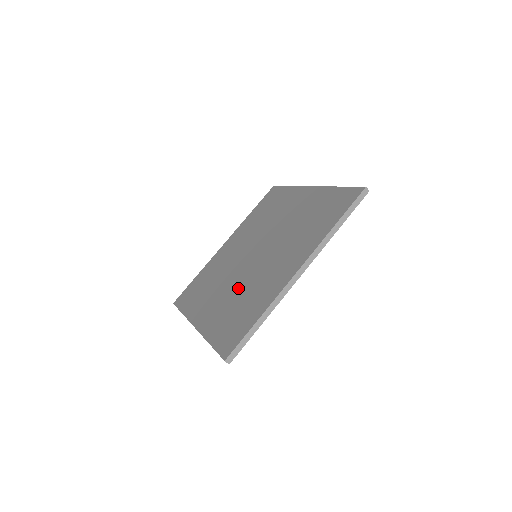
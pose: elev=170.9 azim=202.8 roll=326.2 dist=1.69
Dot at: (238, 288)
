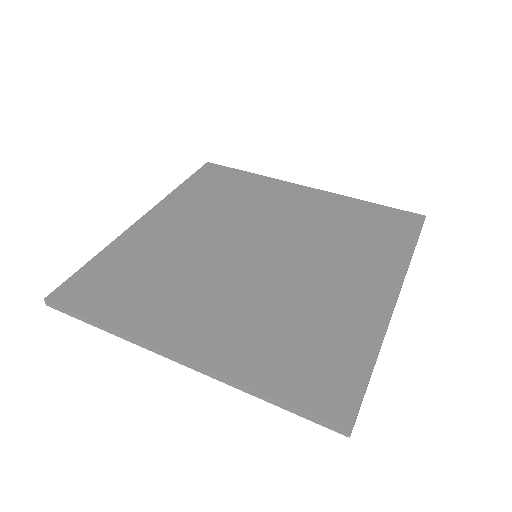
Dot at: (264, 301)
